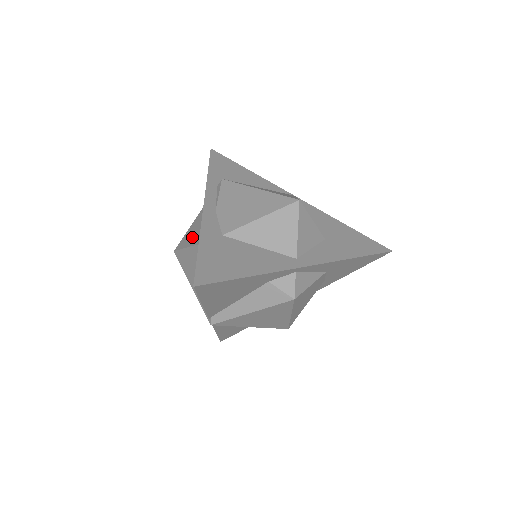
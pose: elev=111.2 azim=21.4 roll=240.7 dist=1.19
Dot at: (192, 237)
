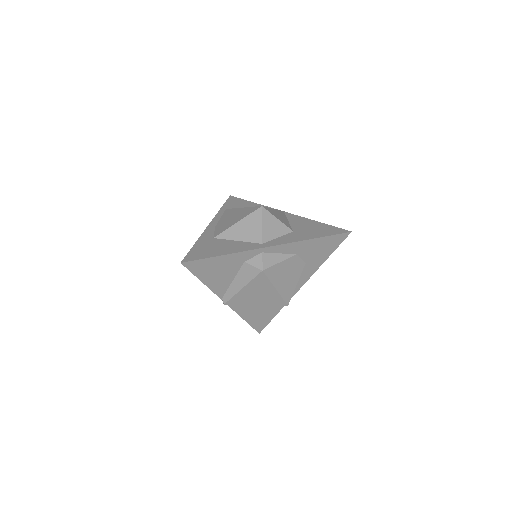
Dot at: occluded
